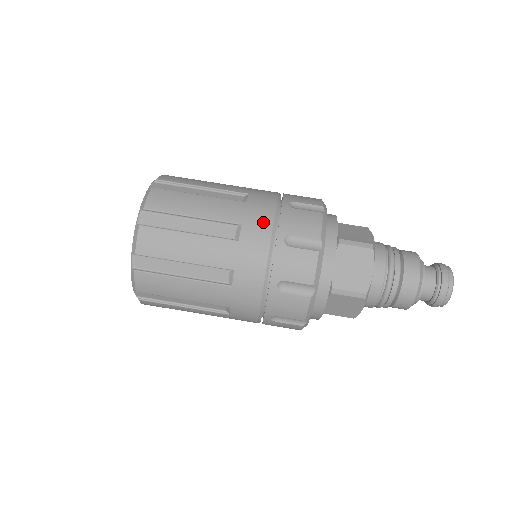
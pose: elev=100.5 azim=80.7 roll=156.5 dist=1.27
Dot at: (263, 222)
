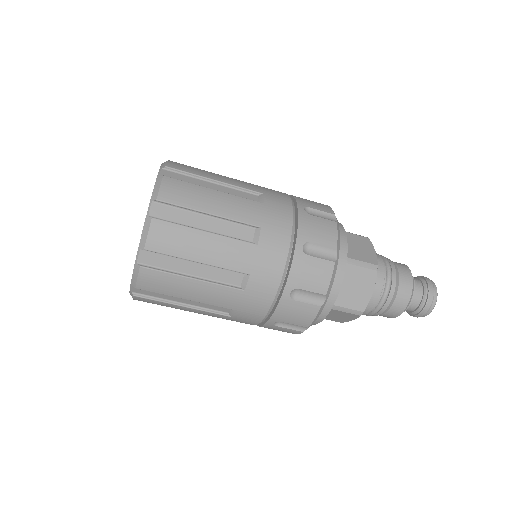
Dot at: (257, 312)
